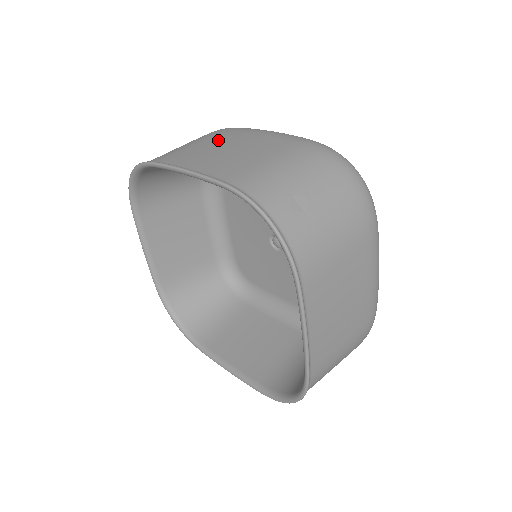
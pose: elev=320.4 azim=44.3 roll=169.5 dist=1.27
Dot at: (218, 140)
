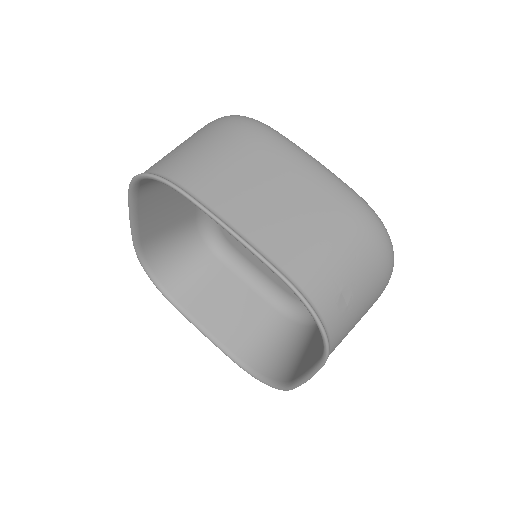
Dot at: (258, 165)
